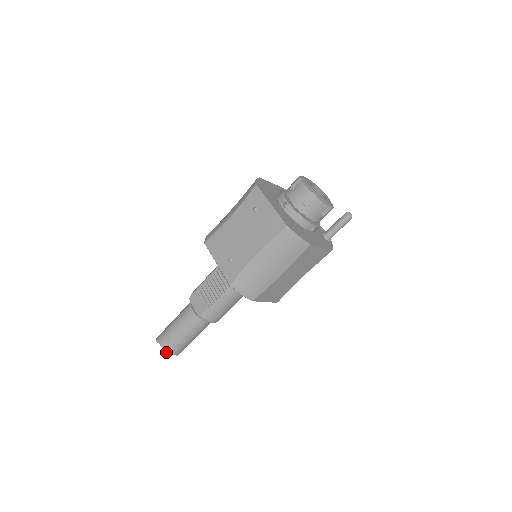
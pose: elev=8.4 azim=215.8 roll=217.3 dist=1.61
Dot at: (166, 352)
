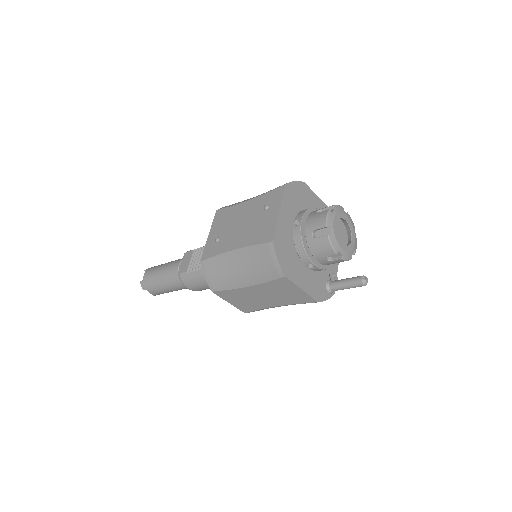
Dot at: (144, 285)
